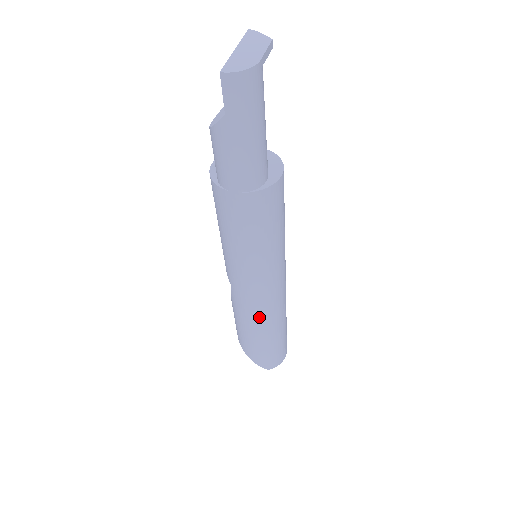
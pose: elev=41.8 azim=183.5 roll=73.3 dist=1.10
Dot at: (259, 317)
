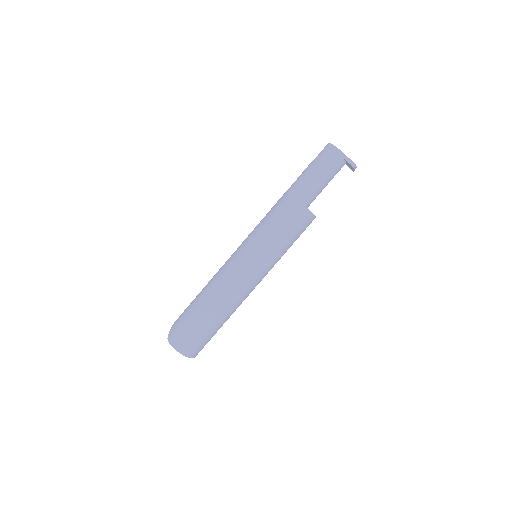
Dot at: (216, 279)
